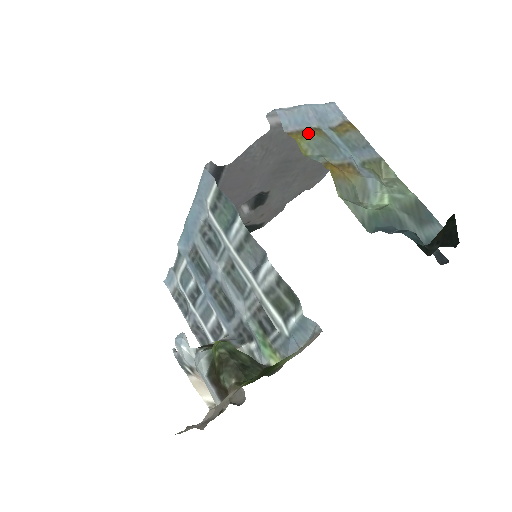
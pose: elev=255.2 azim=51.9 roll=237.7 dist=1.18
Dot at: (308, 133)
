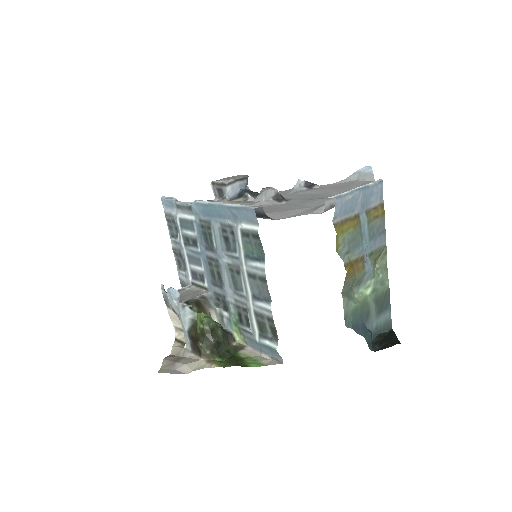
Dot at: (349, 224)
